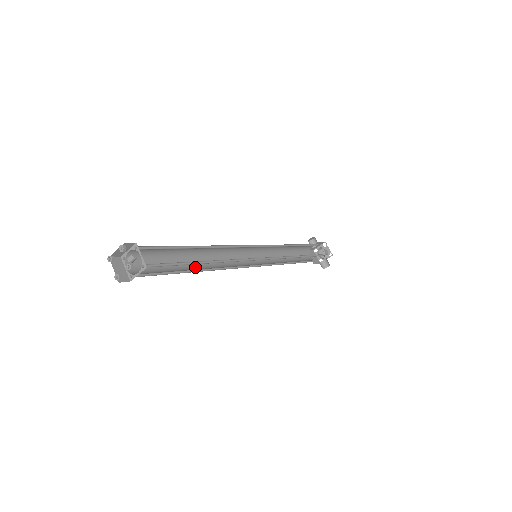
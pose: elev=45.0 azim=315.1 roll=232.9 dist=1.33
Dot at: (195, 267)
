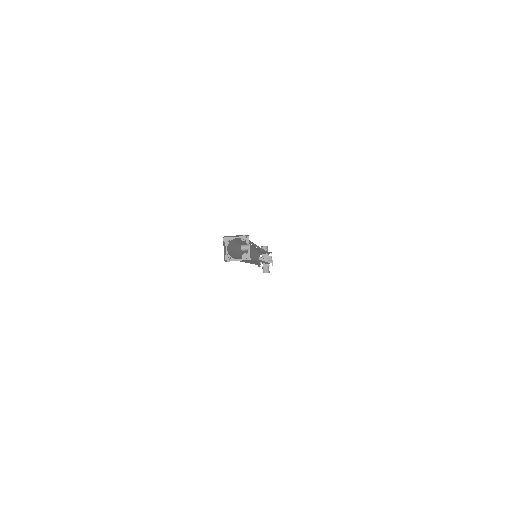
Dot at: (240, 257)
